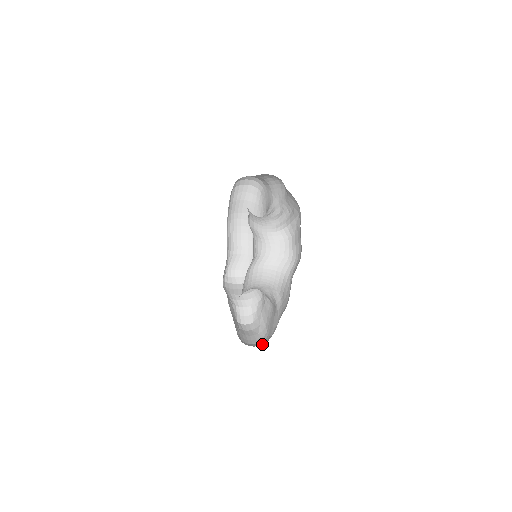
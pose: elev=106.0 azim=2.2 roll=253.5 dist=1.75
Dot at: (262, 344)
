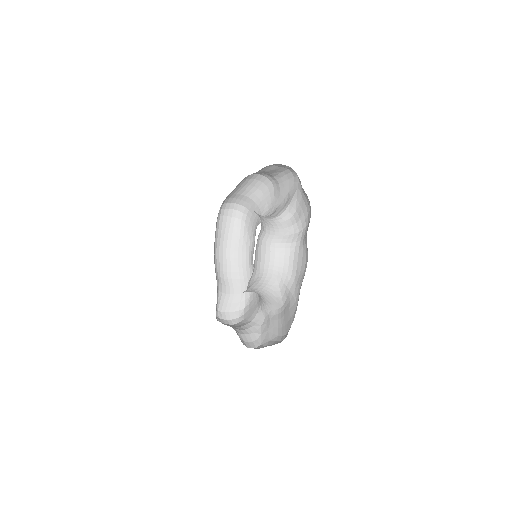
Dot at: occluded
